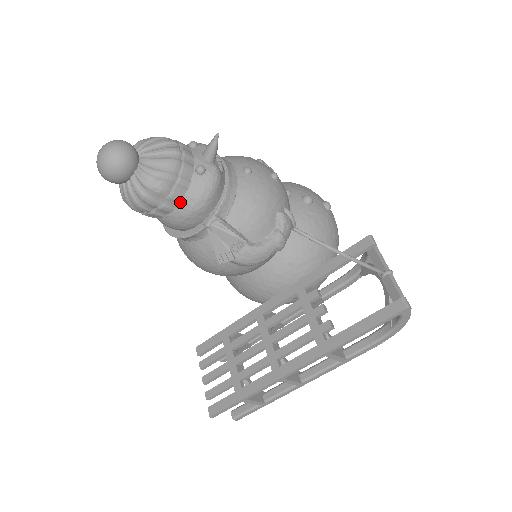
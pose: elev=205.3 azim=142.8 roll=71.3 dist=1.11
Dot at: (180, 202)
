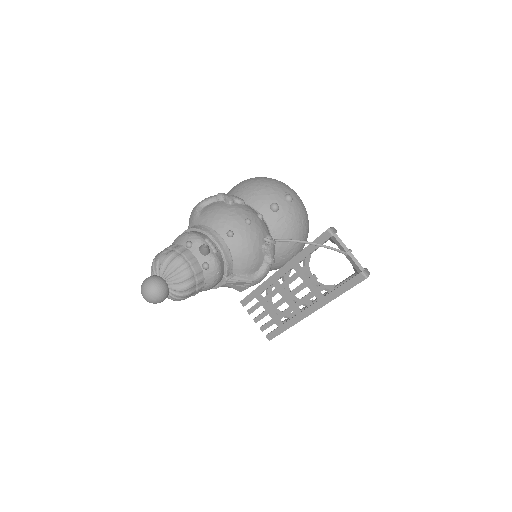
Dot at: (203, 287)
